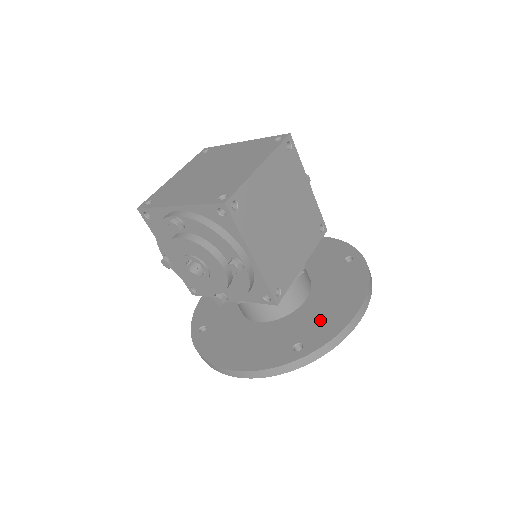
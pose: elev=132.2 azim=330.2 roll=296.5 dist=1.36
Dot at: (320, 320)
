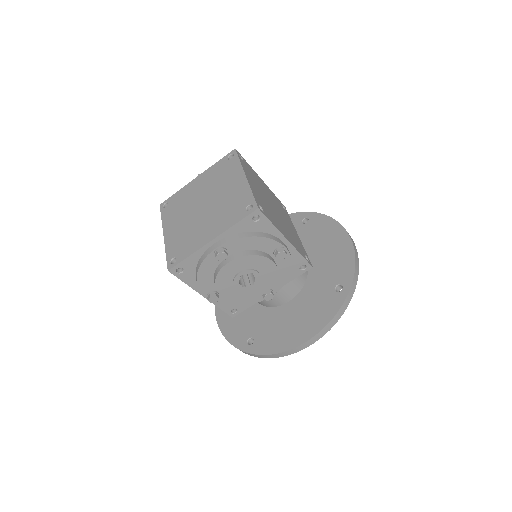
Dot at: (333, 264)
